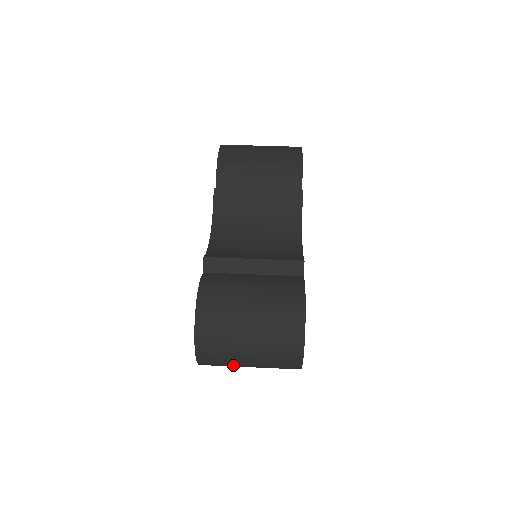
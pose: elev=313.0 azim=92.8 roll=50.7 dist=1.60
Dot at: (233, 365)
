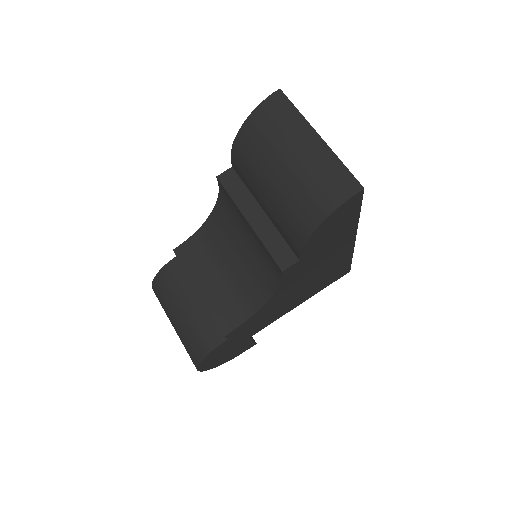
Dot at: occluded
